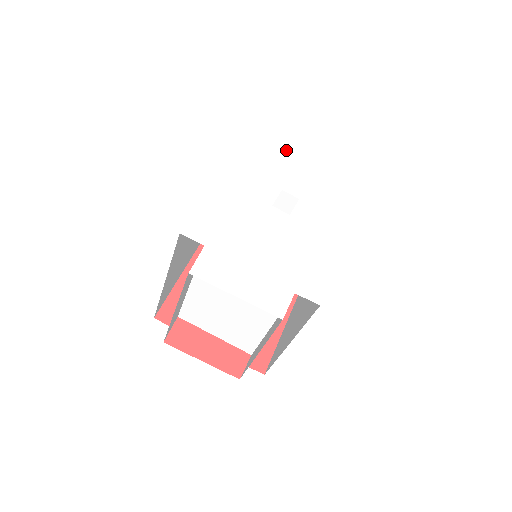
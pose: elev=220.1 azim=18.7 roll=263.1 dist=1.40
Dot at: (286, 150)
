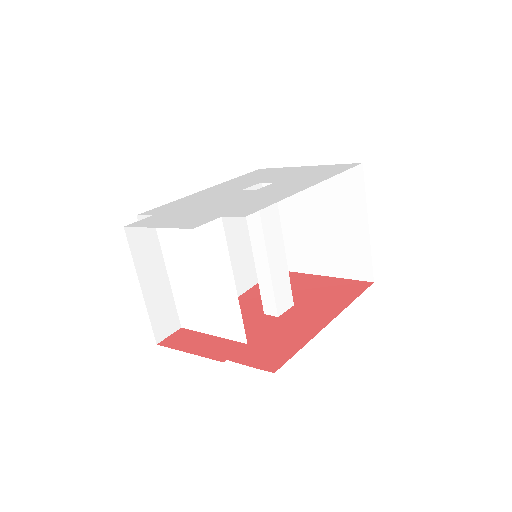
Dot at: (282, 170)
